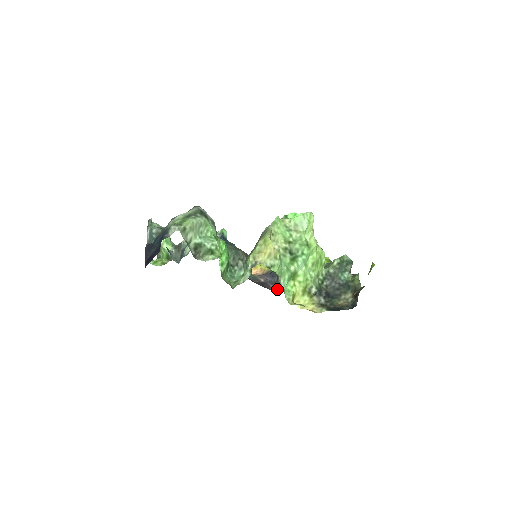
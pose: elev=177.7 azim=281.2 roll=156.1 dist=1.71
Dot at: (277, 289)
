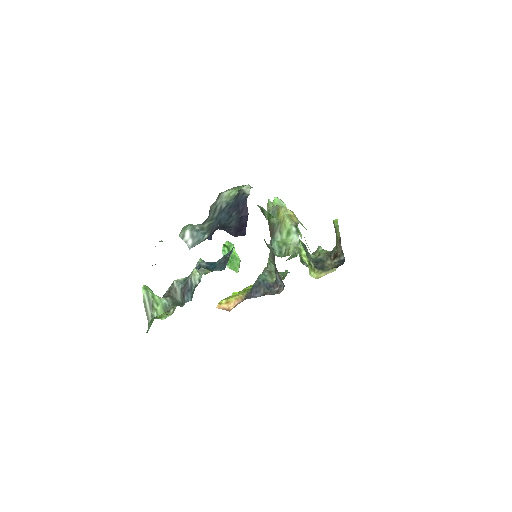
Dot at: (275, 293)
